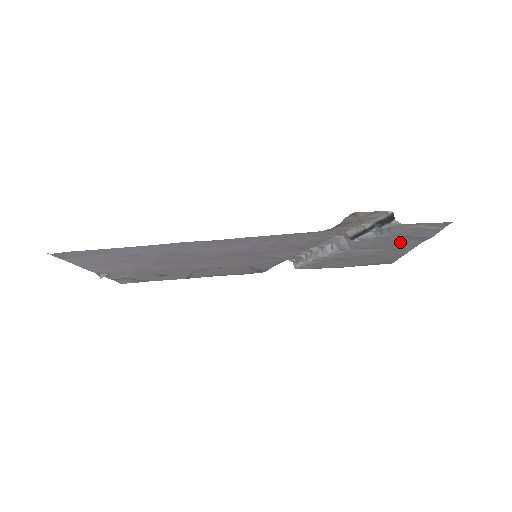
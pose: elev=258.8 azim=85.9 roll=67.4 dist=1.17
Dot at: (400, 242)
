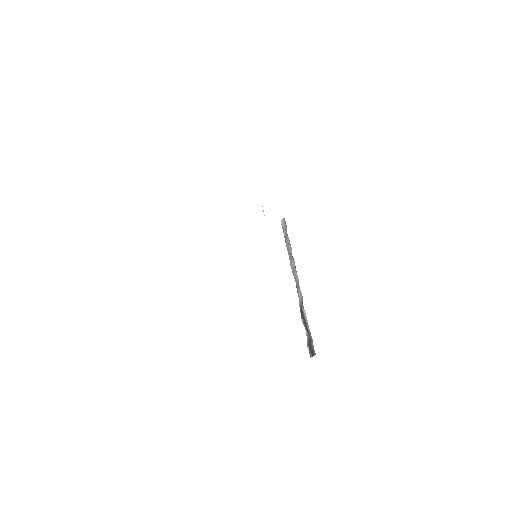
Dot at: occluded
